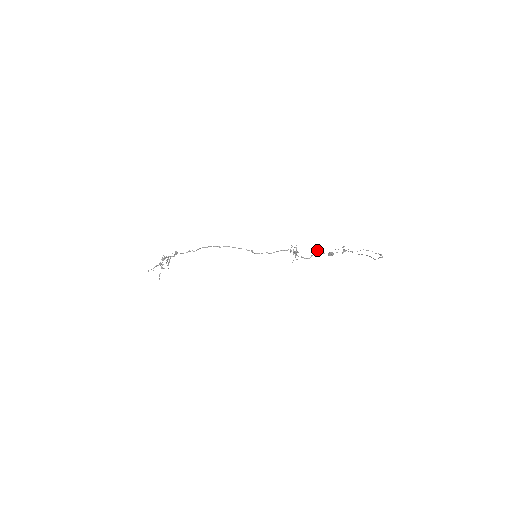
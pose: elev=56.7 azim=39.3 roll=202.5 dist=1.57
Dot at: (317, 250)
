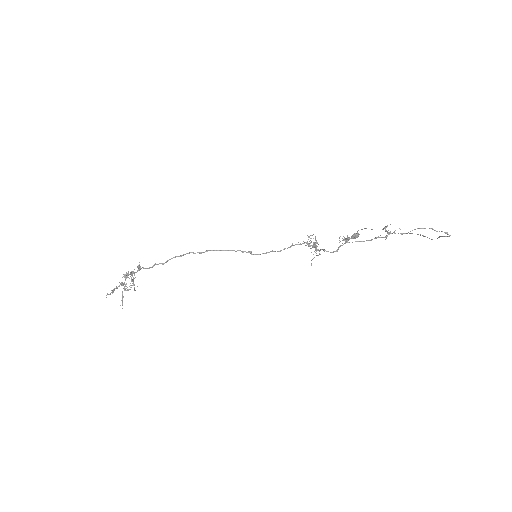
Dot at: (347, 238)
